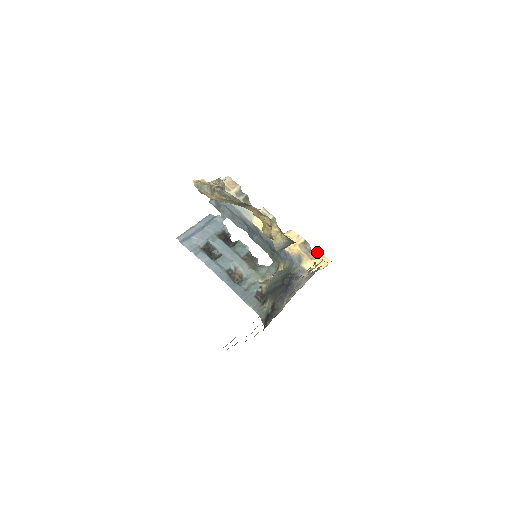
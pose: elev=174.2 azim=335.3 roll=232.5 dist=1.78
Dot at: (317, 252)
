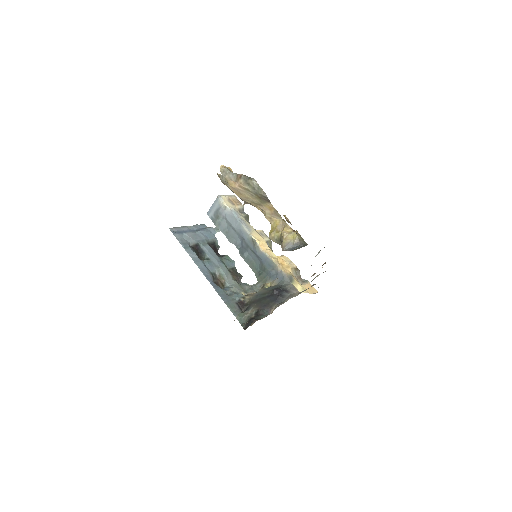
Dot at: (306, 280)
